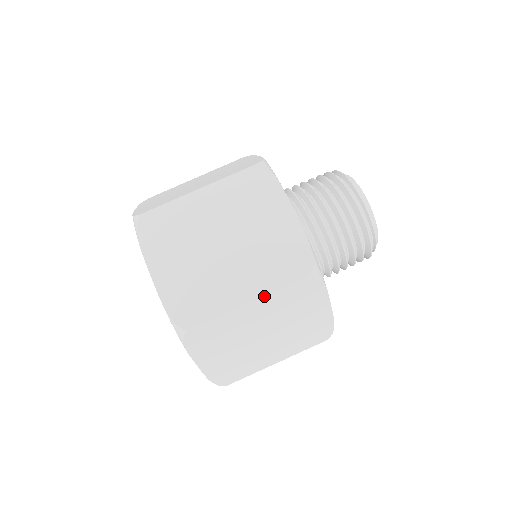
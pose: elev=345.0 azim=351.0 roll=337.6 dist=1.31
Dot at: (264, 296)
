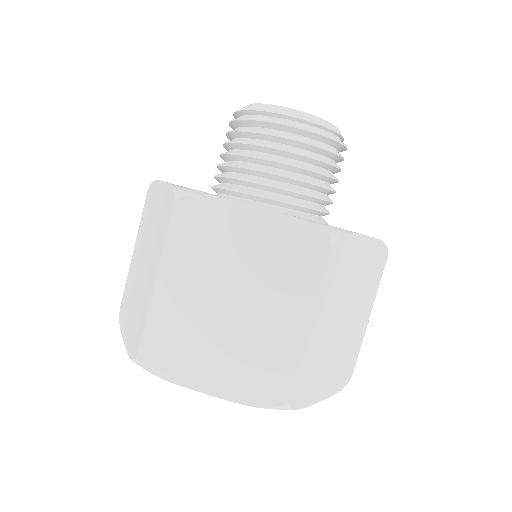
Dot at: (315, 306)
